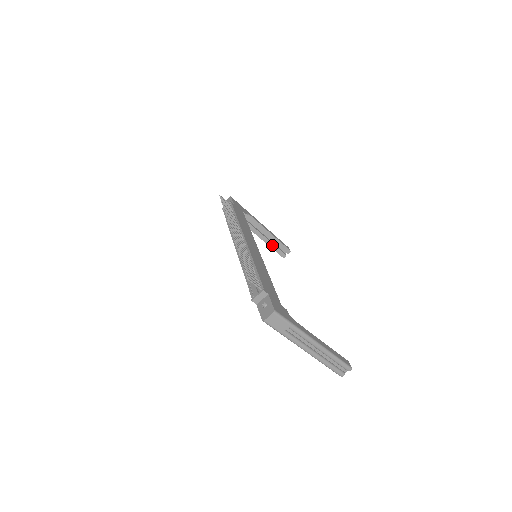
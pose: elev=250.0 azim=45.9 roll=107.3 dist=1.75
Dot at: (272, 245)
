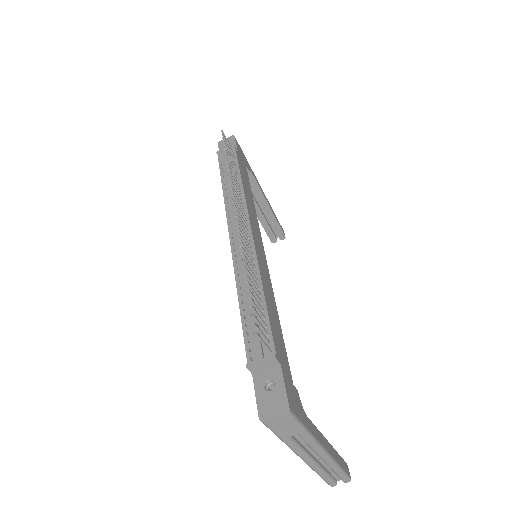
Dot at: (265, 223)
